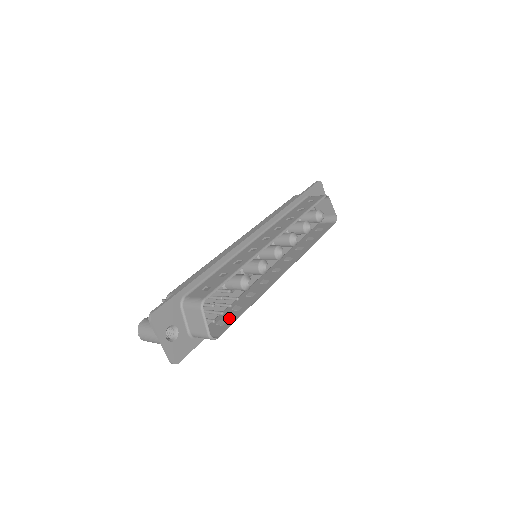
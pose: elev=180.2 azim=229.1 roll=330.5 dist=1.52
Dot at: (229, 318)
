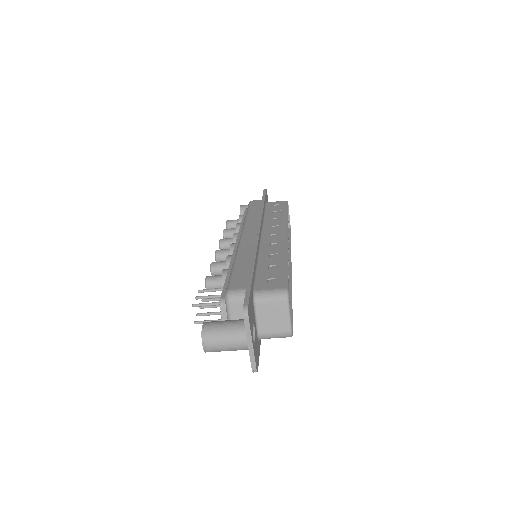
Dot at: occluded
